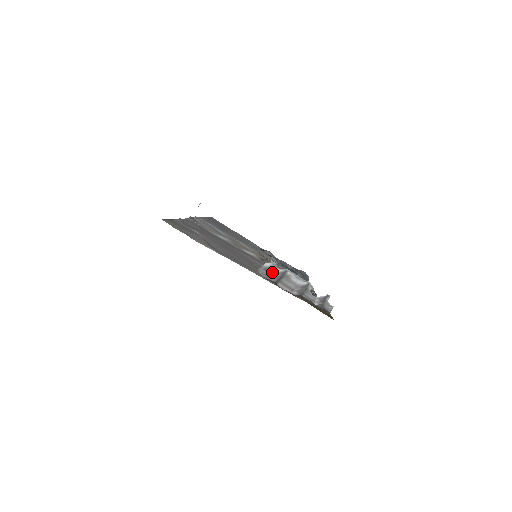
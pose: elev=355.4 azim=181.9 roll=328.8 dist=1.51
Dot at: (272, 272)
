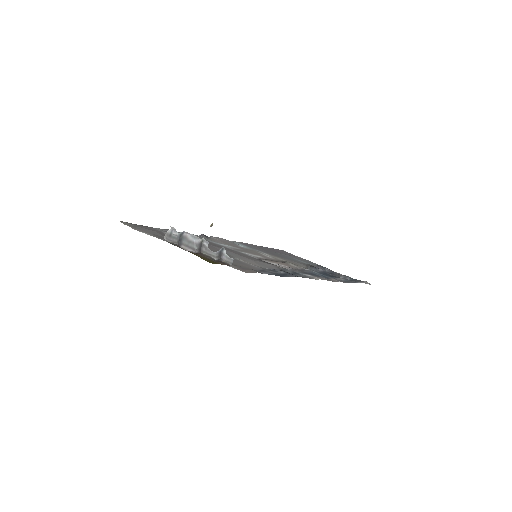
Dot at: (175, 237)
